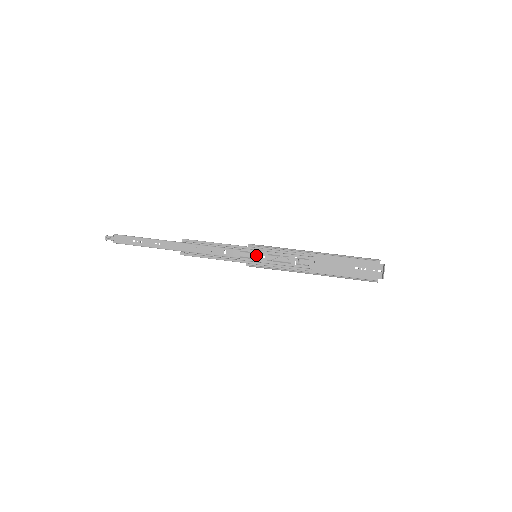
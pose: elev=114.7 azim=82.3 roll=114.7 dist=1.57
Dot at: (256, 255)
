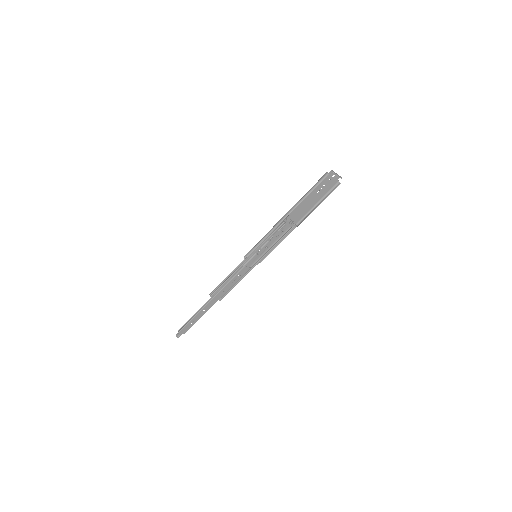
Dot at: (255, 256)
